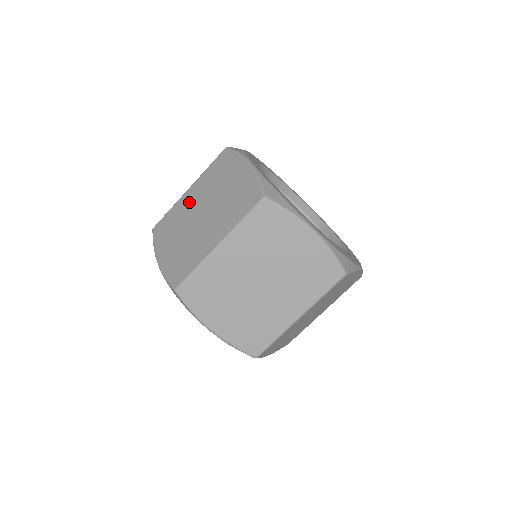
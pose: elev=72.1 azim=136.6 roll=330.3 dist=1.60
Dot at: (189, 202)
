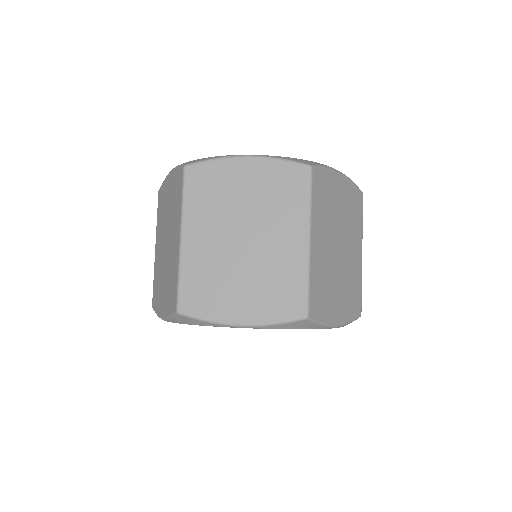
Dot at: (204, 245)
